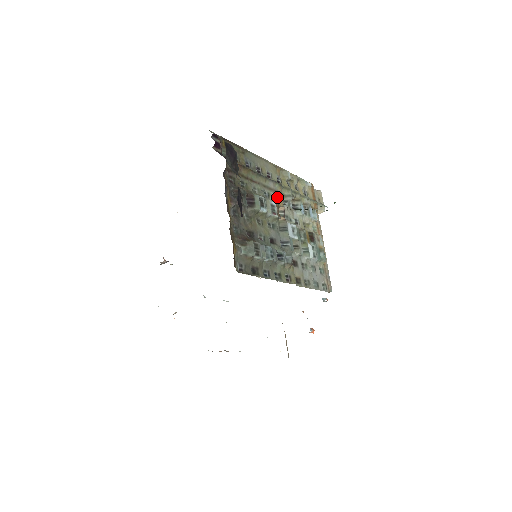
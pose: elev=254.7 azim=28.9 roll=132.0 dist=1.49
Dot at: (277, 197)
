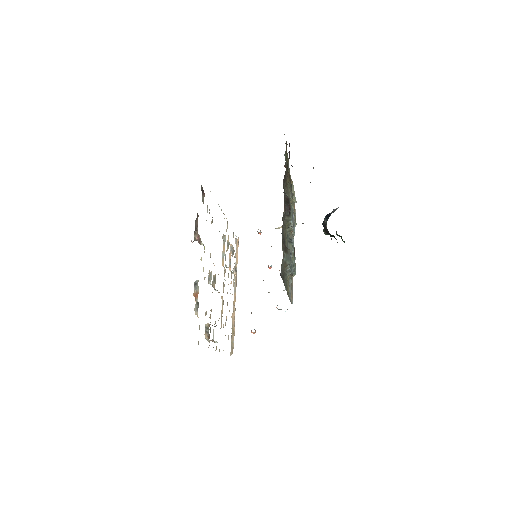
Dot at: occluded
